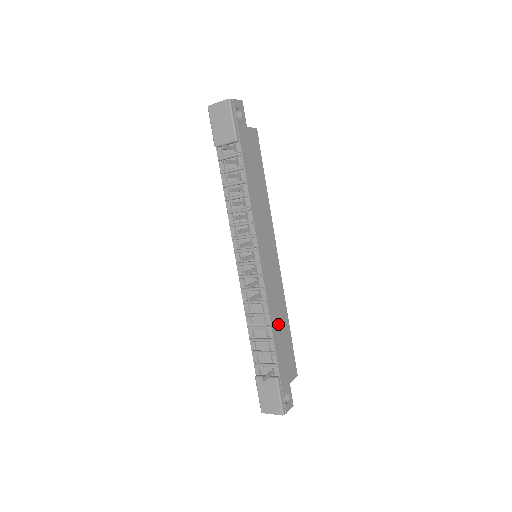
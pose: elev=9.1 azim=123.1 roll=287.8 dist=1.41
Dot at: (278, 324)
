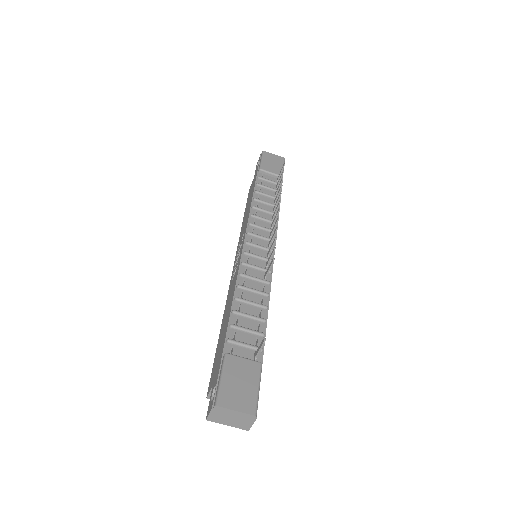
Dot at: occluded
